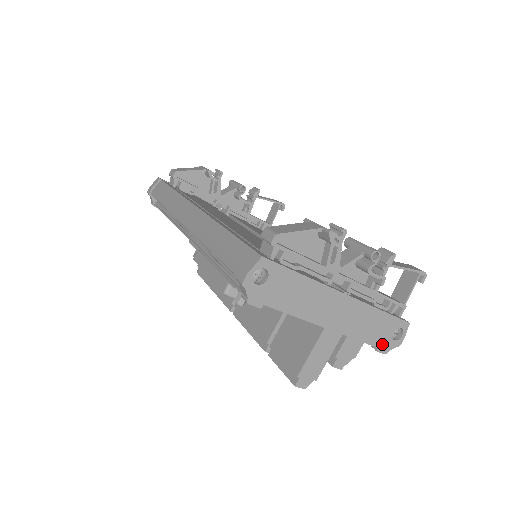
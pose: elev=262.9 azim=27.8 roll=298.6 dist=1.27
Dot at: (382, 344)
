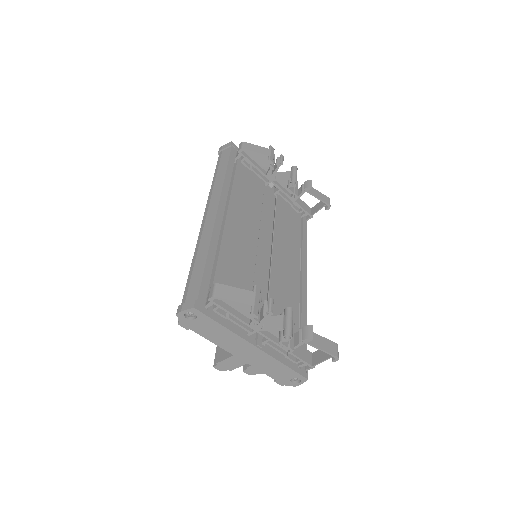
Dot at: (280, 380)
